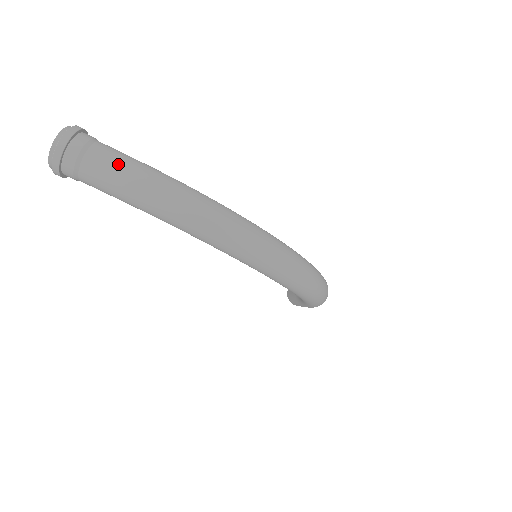
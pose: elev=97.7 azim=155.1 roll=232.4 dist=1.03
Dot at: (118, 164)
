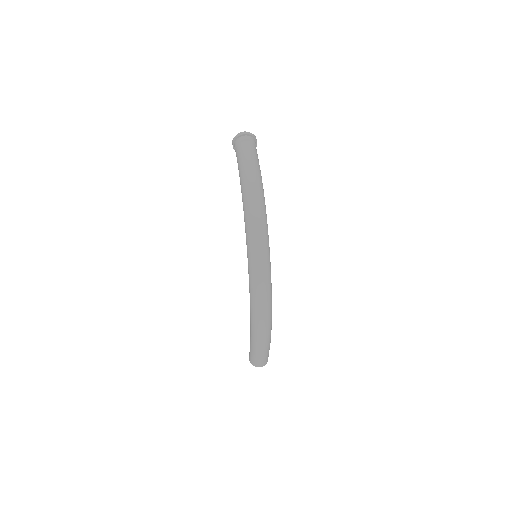
Dot at: (251, 151)
